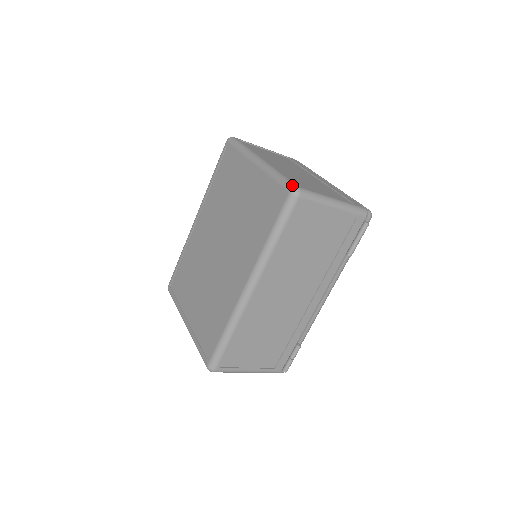
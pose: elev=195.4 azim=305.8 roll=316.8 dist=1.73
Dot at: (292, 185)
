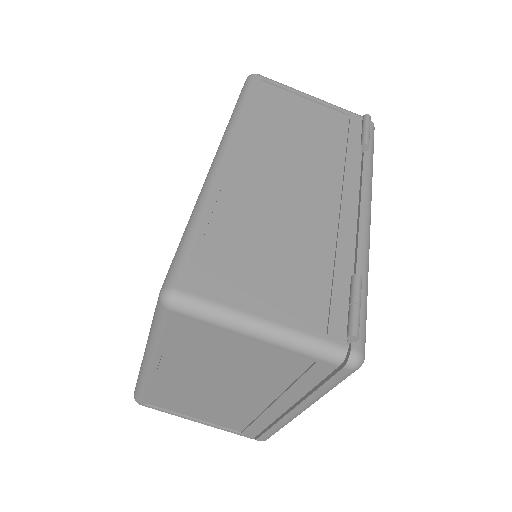
Dot at: occluded
